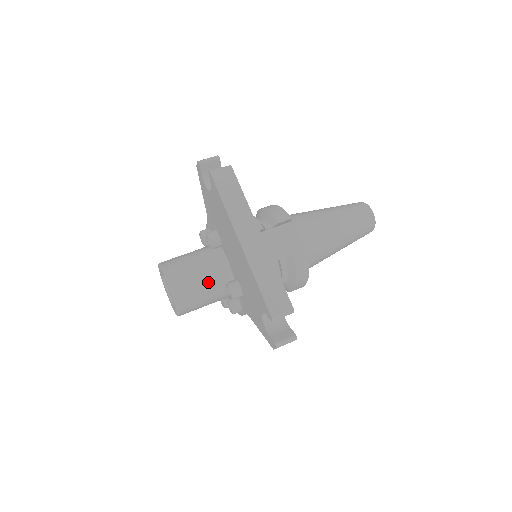
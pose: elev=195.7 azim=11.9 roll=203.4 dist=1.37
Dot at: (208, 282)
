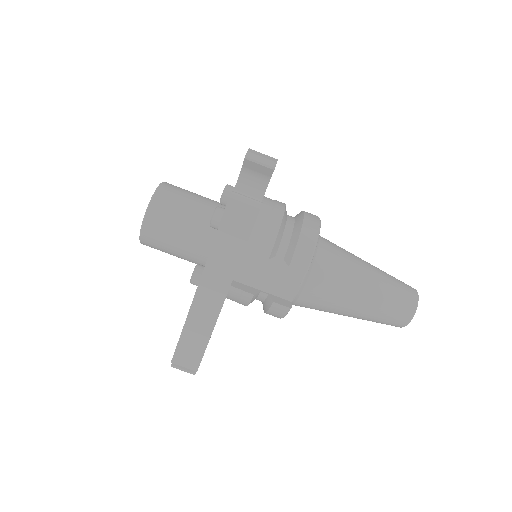
Dot at: (181, 250)
